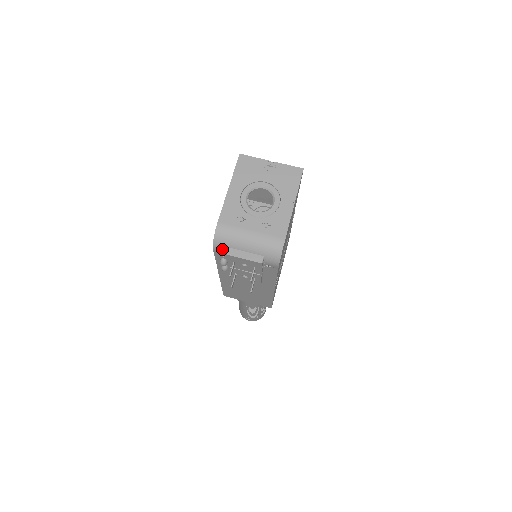
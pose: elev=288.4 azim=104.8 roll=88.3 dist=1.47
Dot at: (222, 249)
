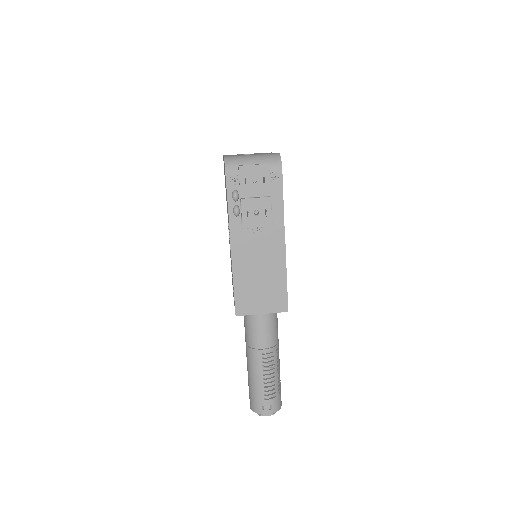
Dot at: (233, 170)
